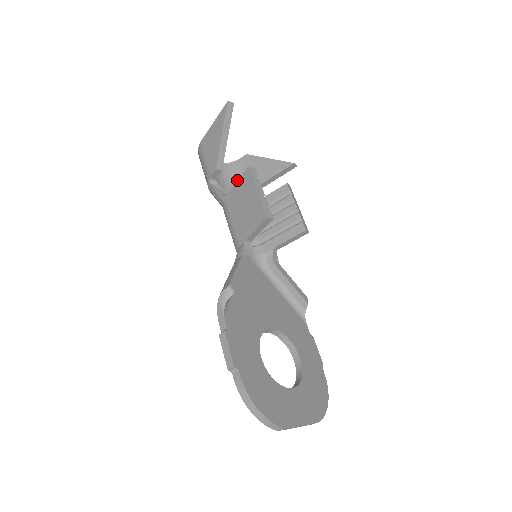
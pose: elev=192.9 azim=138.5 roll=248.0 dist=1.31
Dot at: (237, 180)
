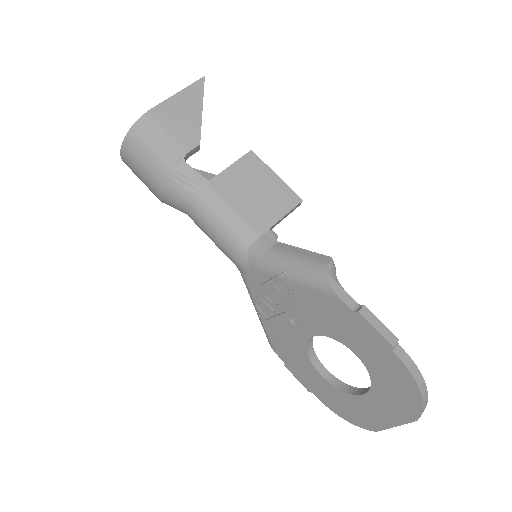
Dot at: occluded
